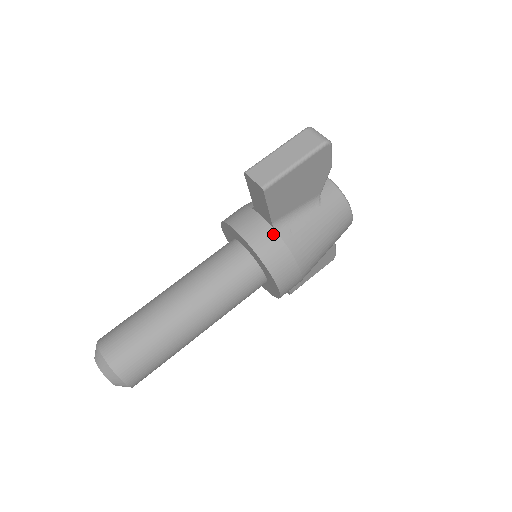
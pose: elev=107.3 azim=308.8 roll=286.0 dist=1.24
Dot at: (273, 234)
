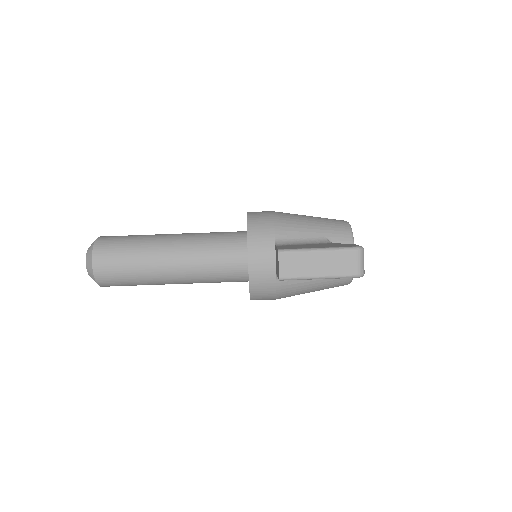
Dot at: (273, 277)
